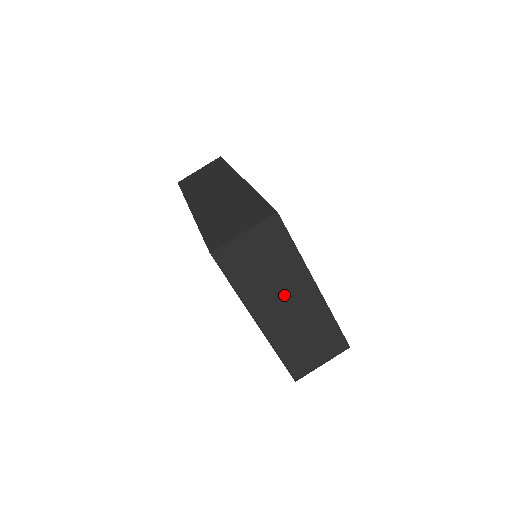
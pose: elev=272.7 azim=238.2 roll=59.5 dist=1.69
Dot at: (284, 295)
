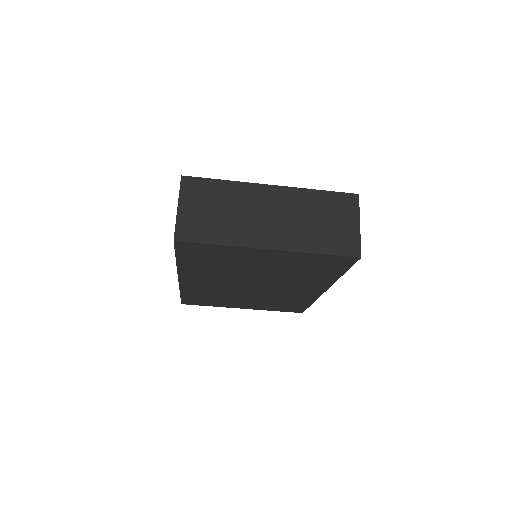
Dot at: (259, 213)
